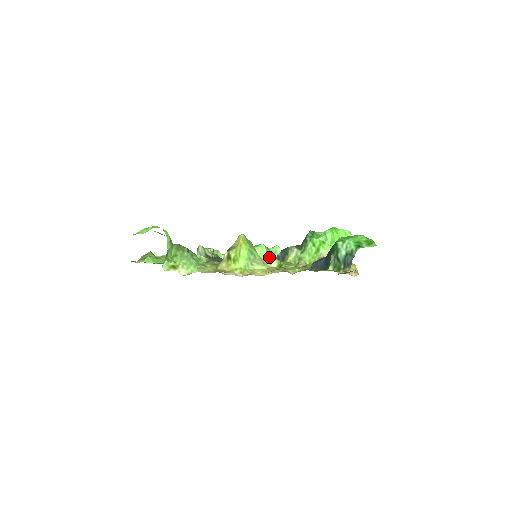
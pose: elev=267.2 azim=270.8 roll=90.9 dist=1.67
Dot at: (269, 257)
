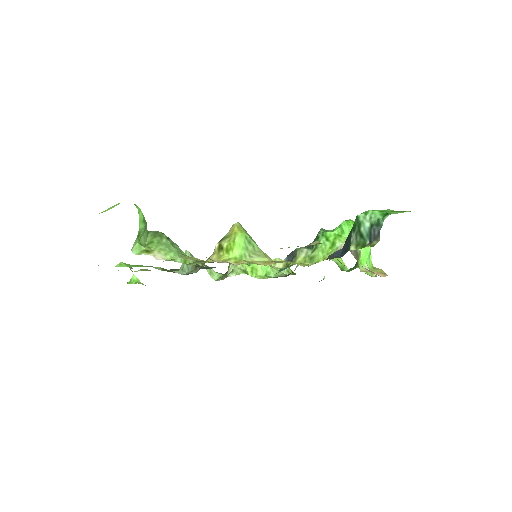
Dot at: (273, 270)
